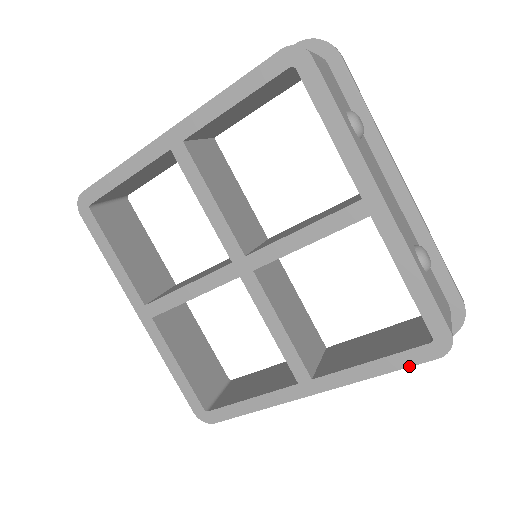
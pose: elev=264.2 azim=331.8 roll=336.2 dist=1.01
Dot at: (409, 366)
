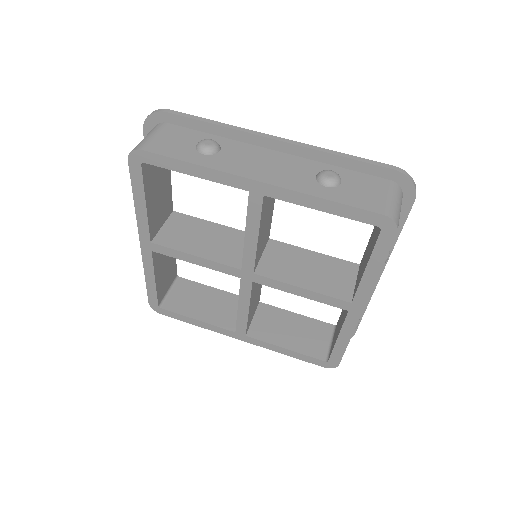
Dot at: (388, 253)
